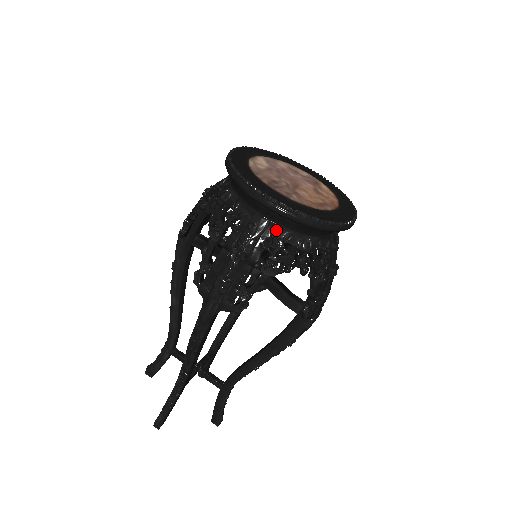
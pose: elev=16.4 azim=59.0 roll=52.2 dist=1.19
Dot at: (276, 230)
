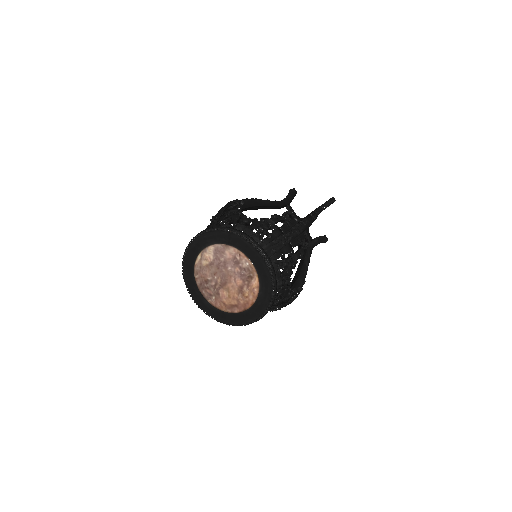
Dot at: occluded
